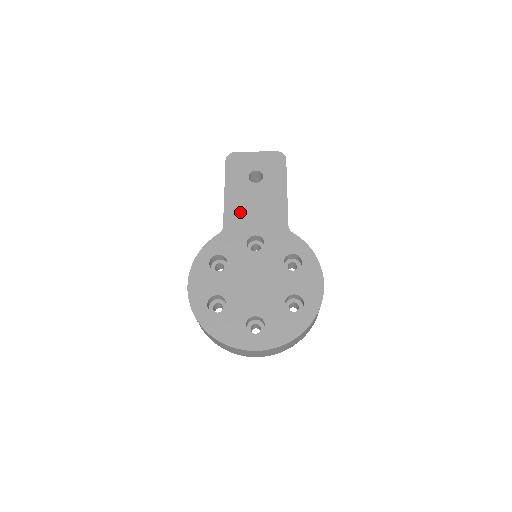
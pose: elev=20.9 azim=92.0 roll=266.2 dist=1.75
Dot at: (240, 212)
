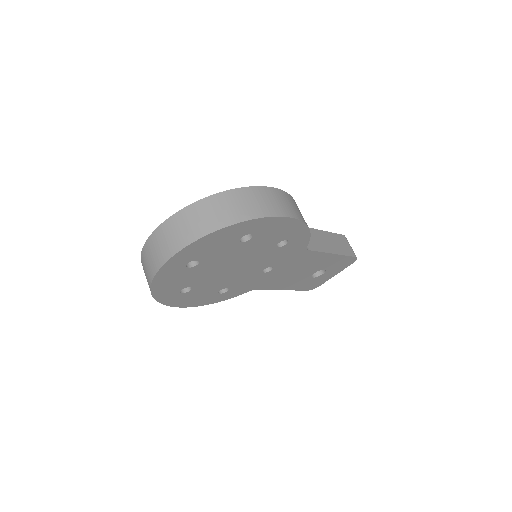
Dot at: occluded
